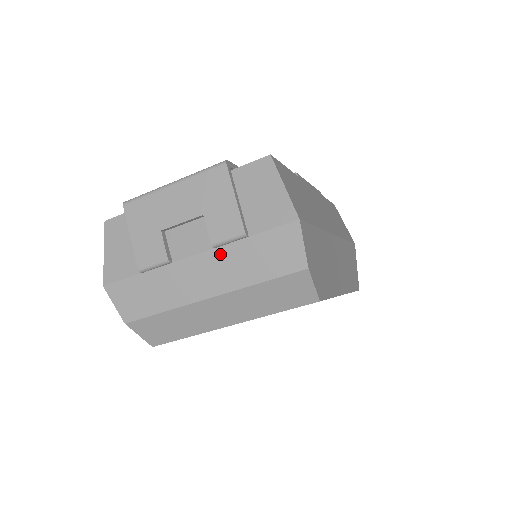
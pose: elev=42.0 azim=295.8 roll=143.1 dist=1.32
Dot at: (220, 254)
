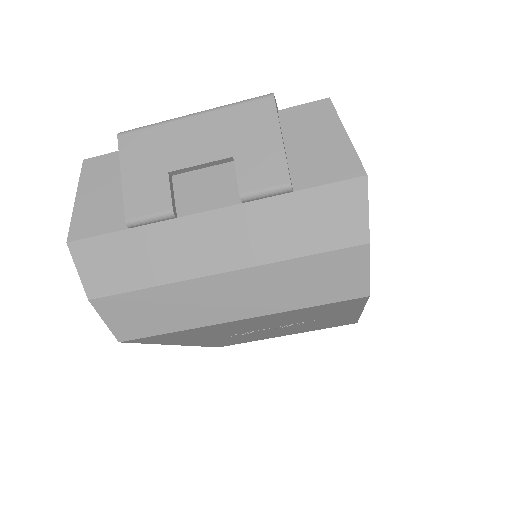
Dot at: (248, 212)
